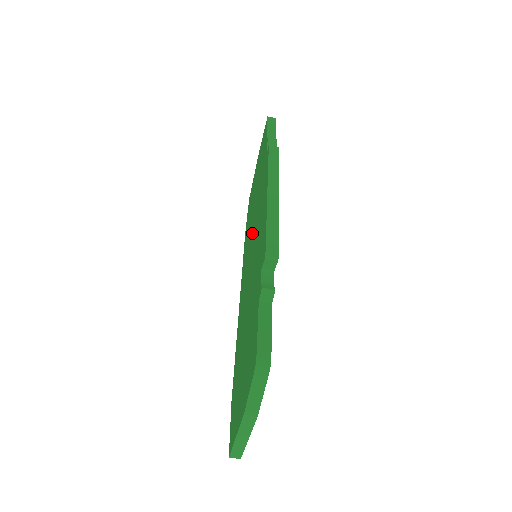
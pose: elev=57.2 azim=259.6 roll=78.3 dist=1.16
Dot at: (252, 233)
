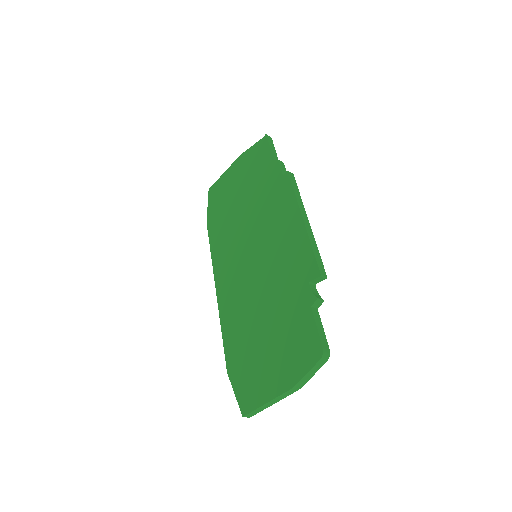
Dot at: (248, 234)
